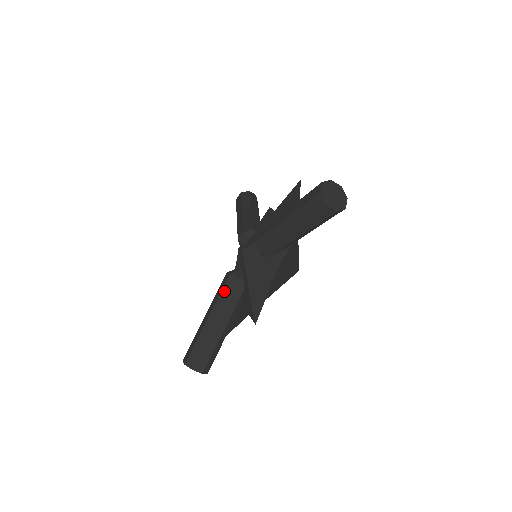
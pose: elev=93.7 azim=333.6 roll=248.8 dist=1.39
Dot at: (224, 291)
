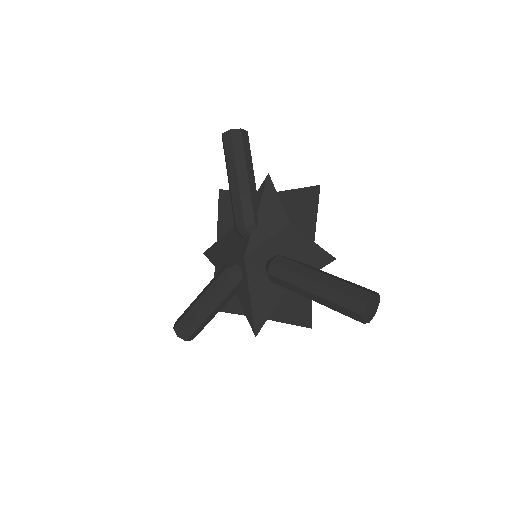
Dot at: (222, 291)
